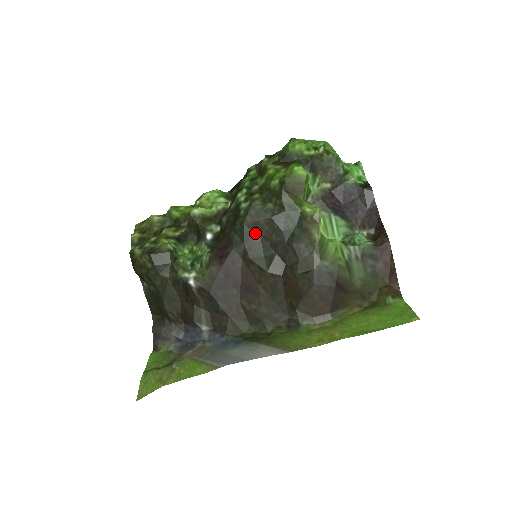
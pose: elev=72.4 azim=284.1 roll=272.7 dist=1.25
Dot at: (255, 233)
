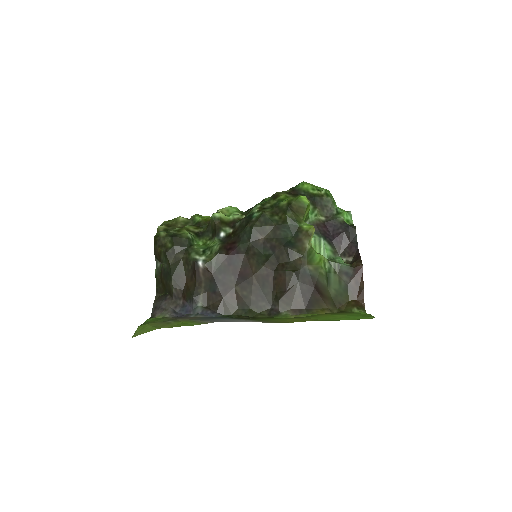
Dot at: (260, 236)
